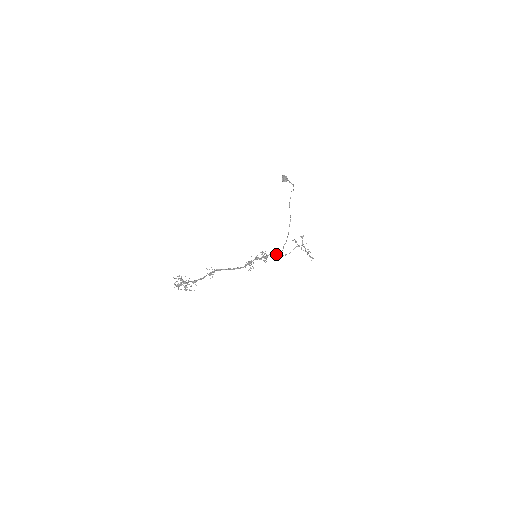
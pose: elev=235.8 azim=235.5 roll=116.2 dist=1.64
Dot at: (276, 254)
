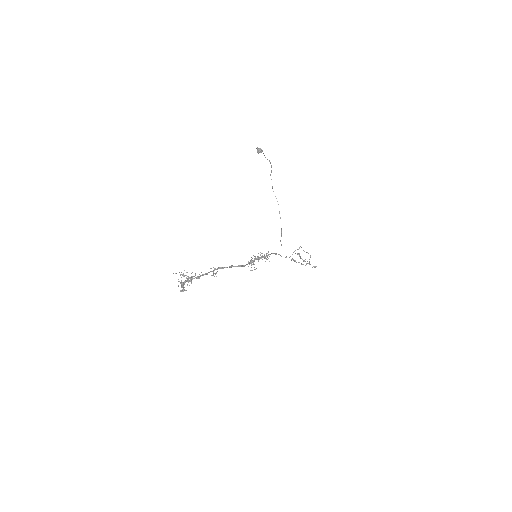
Dot at: (276, 254)
